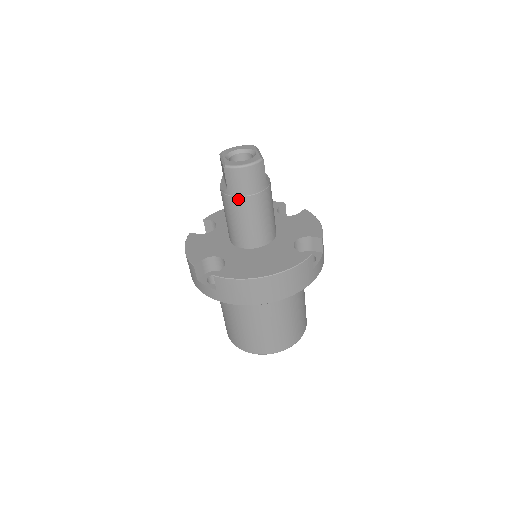
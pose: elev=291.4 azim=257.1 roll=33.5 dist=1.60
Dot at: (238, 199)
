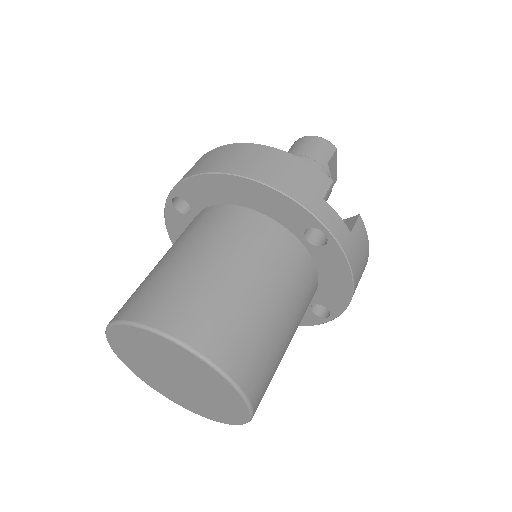
Dot at: occluded
